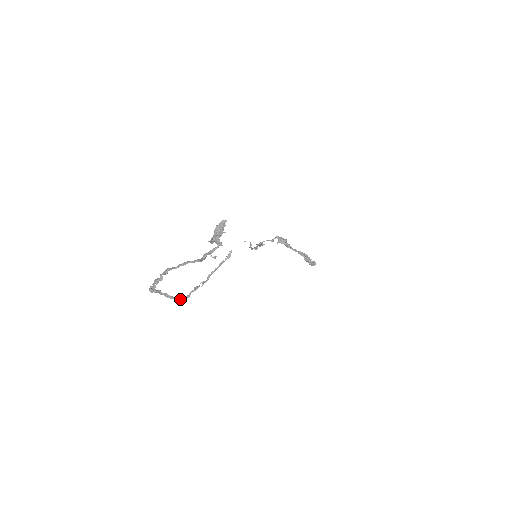
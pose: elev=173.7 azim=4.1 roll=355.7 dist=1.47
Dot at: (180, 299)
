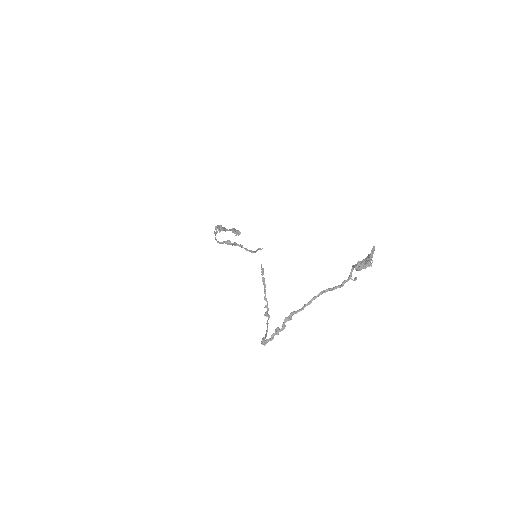
Dot at: occluded
